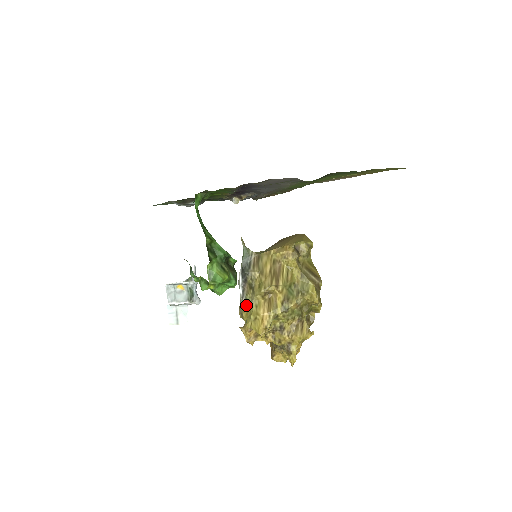
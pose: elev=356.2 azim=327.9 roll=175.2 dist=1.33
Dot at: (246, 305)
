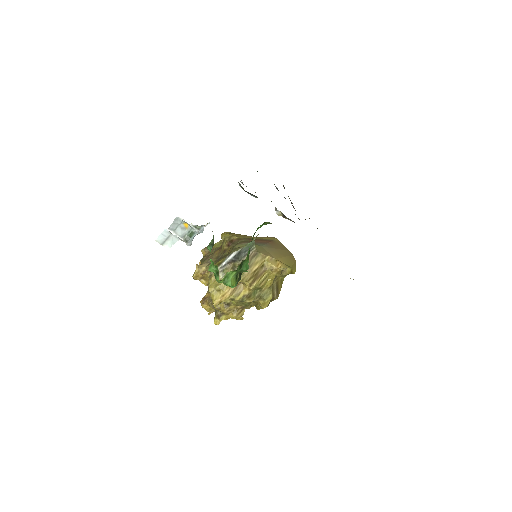
Dot at: (220, 275)
